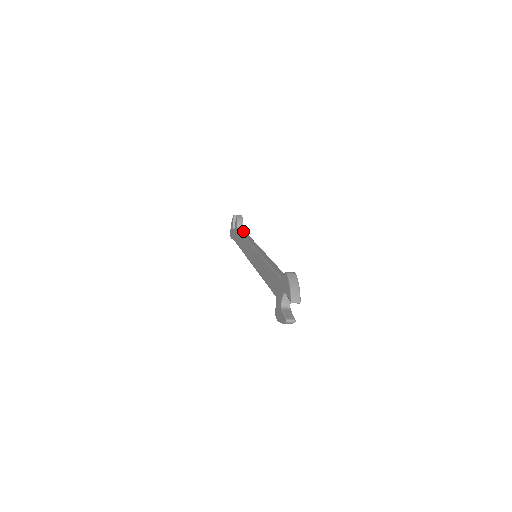
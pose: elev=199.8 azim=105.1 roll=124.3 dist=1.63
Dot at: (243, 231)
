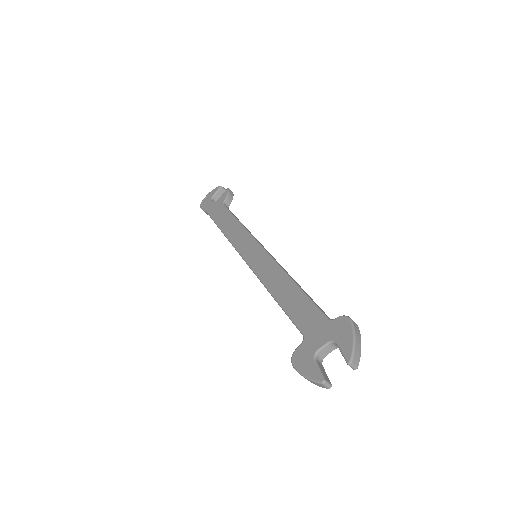
Dot at: occluded
